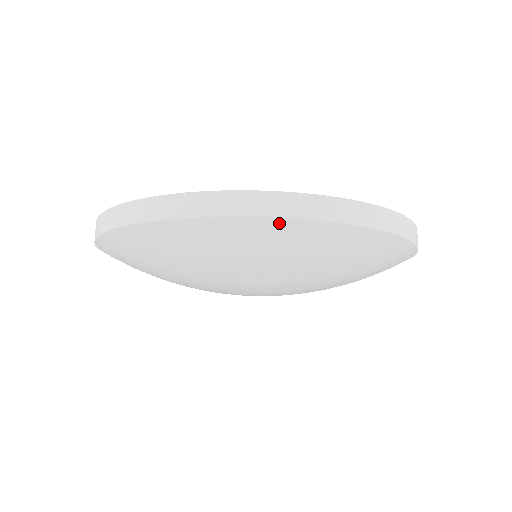
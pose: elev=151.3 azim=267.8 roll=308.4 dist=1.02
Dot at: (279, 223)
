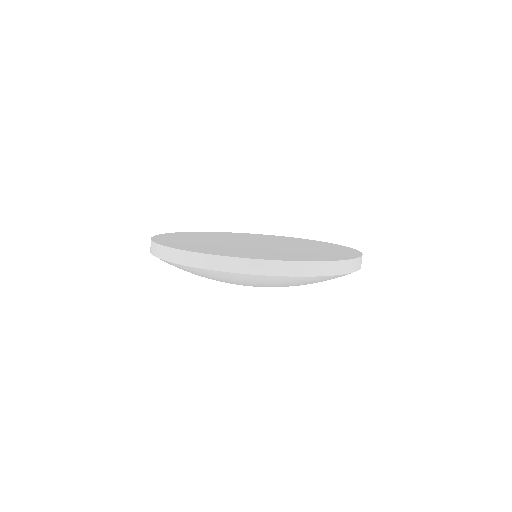
Dot at: occluded
